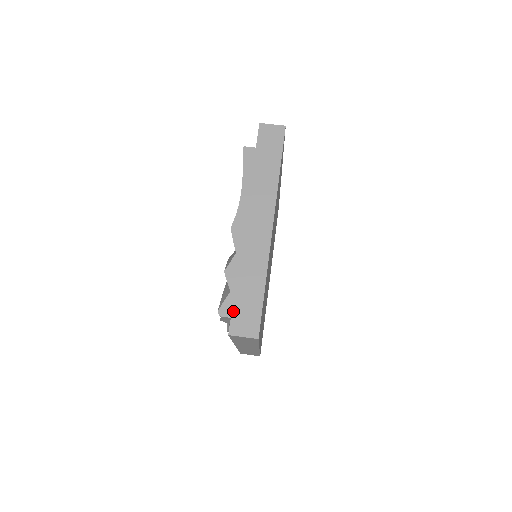
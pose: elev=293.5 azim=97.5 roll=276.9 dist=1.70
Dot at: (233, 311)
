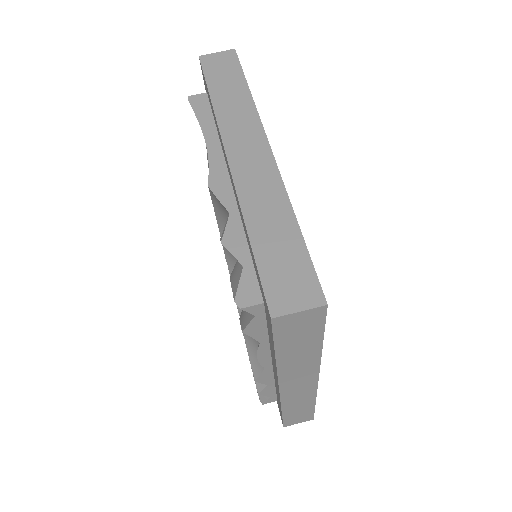
Dot at: (262, 278)
